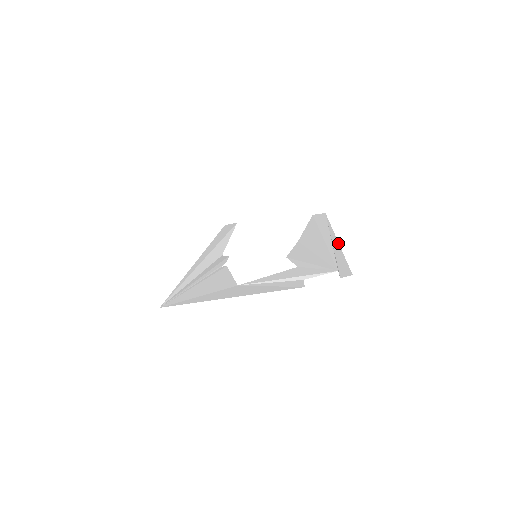
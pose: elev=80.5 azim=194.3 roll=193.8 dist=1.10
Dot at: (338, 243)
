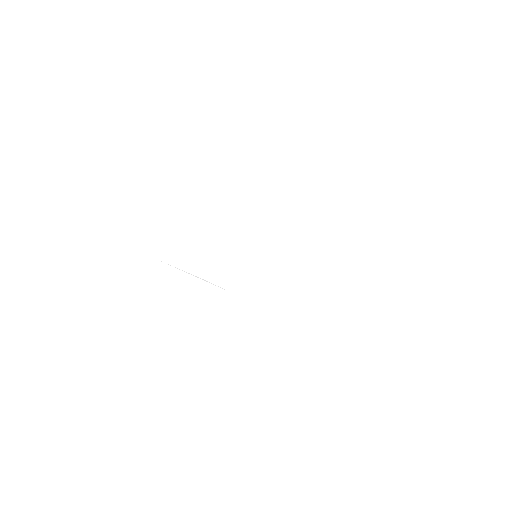
Dot at: occluded
